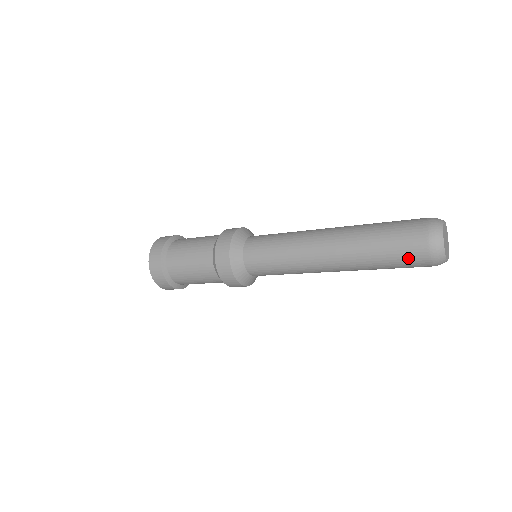
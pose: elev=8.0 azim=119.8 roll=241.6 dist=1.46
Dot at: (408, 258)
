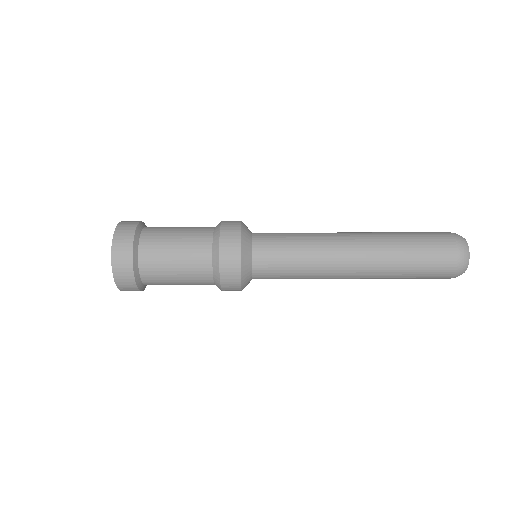
Dot at: (437, 266)
